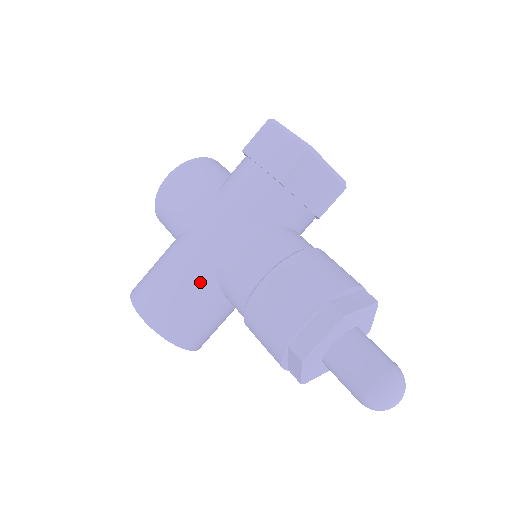
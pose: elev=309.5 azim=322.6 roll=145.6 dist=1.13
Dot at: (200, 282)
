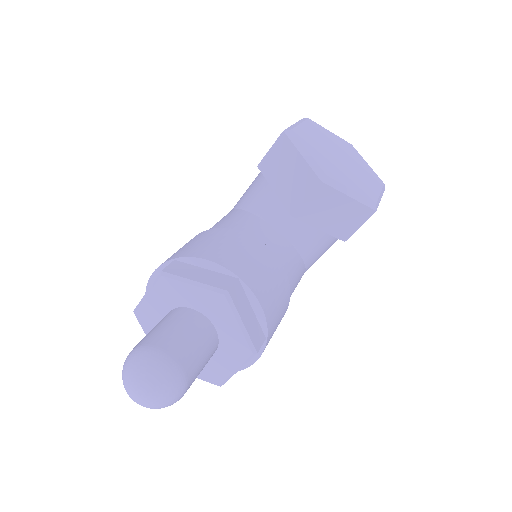
Dot at: occluded
